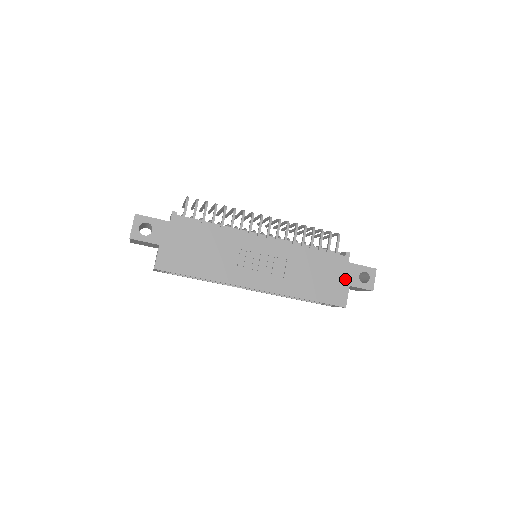
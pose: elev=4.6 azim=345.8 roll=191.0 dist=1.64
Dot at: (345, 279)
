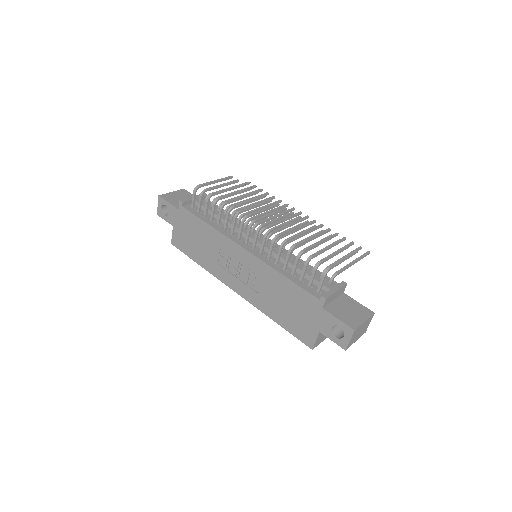
Dot at: (316, 323)
